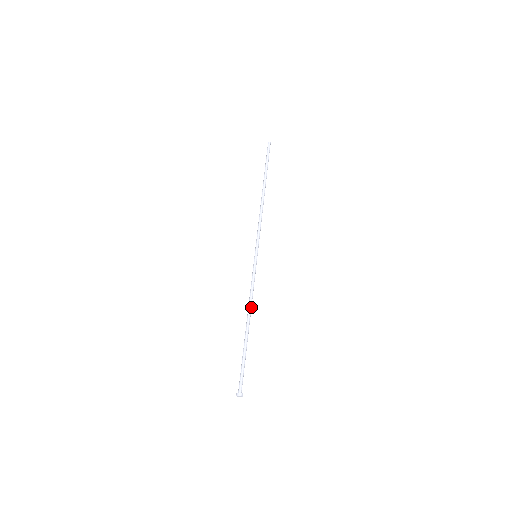
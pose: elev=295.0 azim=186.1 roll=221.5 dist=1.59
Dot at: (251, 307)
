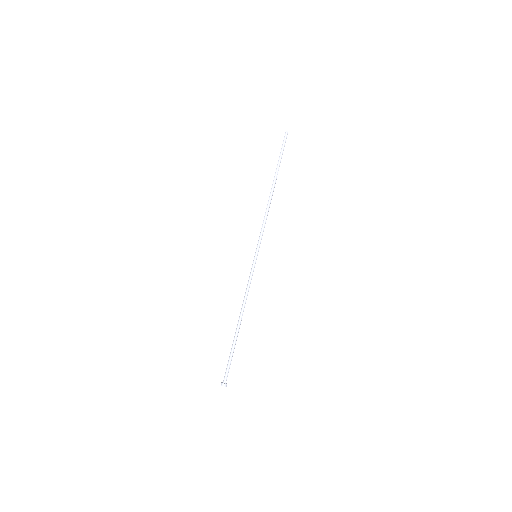
Dot at: occluded
